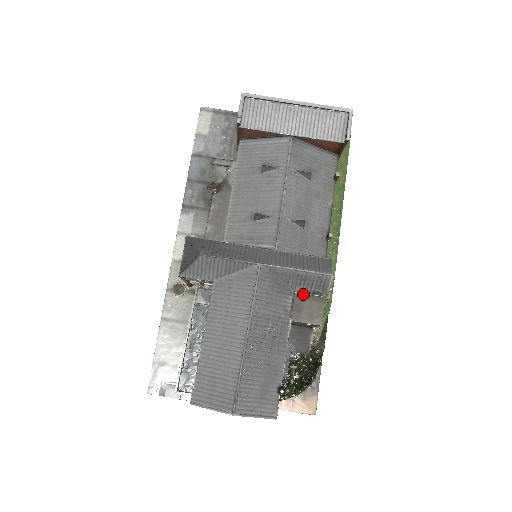
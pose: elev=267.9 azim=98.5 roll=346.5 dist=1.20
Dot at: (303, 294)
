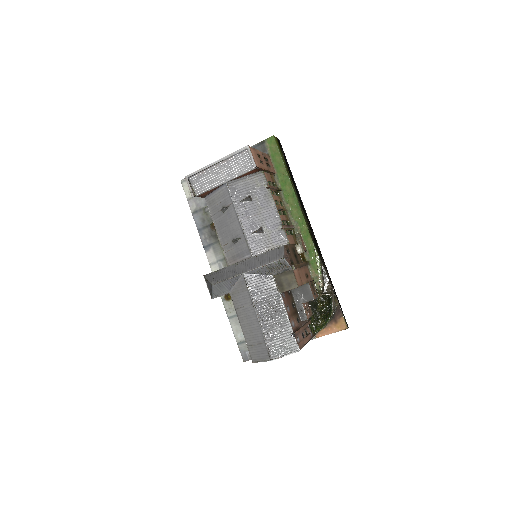
Dot at: (279, 274)
